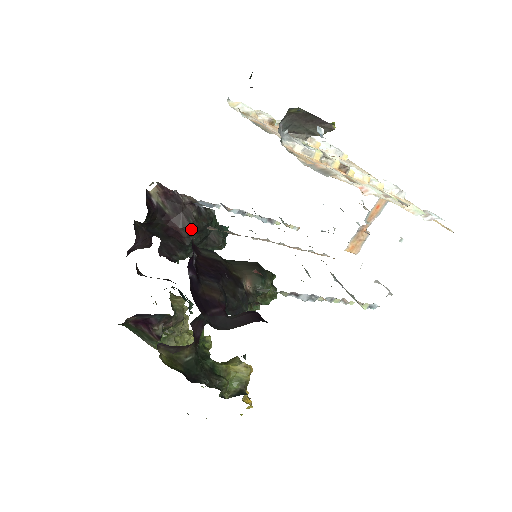
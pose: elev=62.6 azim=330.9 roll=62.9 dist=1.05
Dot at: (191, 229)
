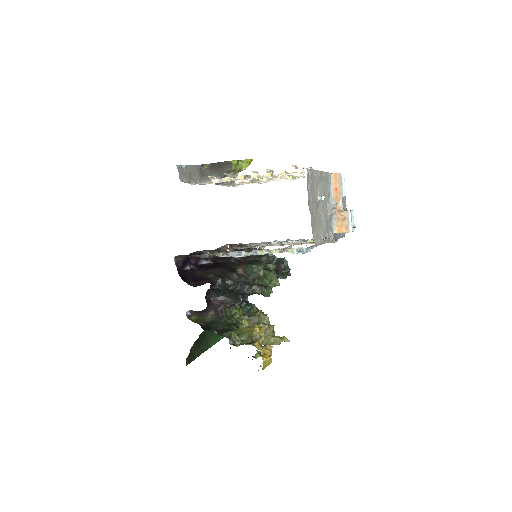
Dot at: occluded
